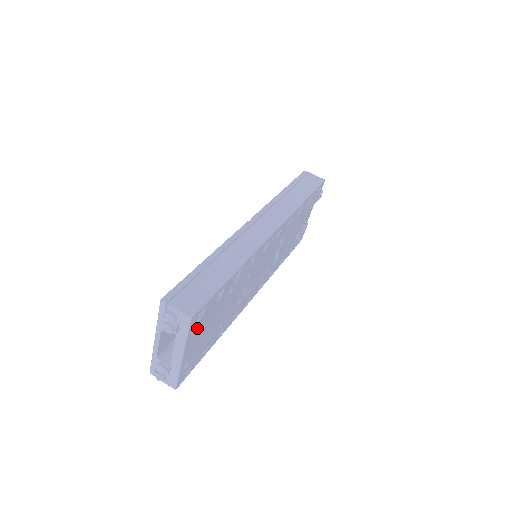
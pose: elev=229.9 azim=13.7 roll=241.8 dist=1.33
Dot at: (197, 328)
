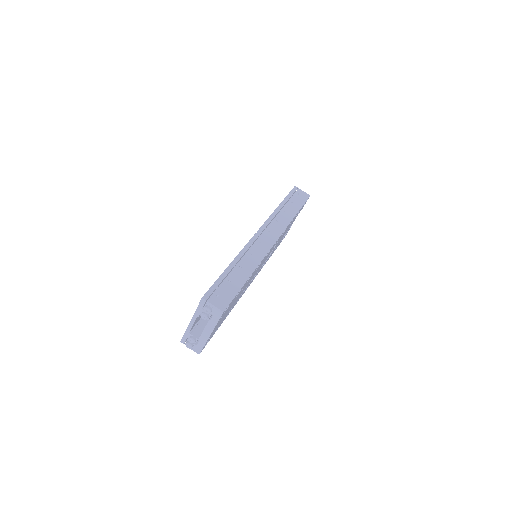
Dot at: (222, 316)
